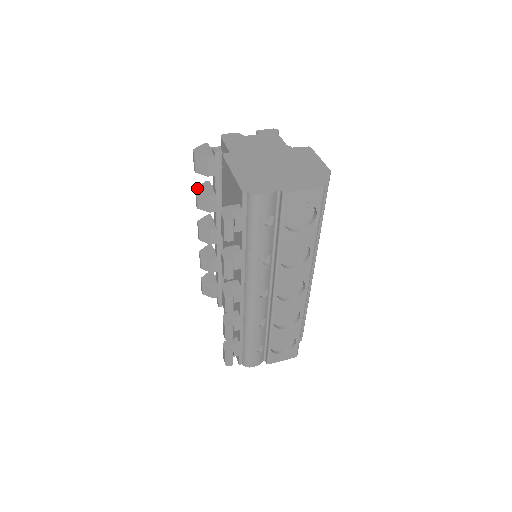
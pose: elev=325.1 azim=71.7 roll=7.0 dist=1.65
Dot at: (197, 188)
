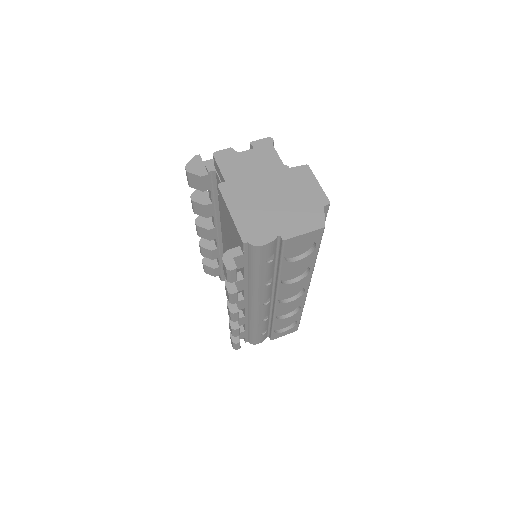
Dot at: (192, 196)
